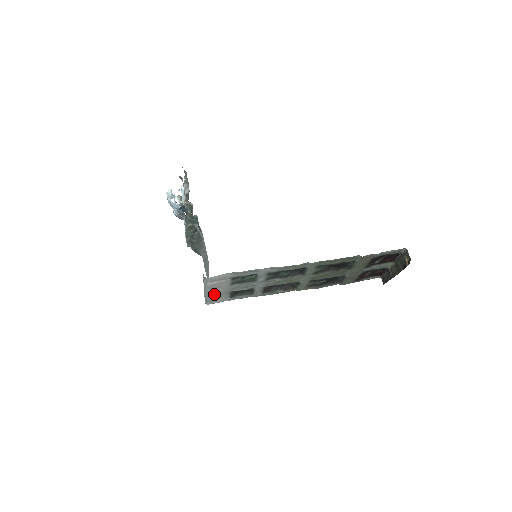
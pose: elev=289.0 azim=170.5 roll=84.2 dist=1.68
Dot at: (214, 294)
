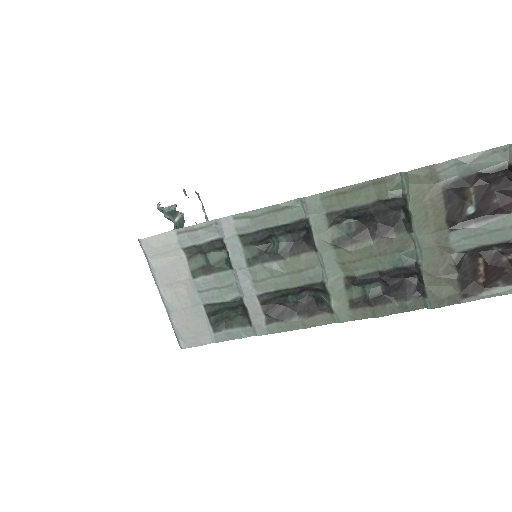
Dot at: (179, 310)
